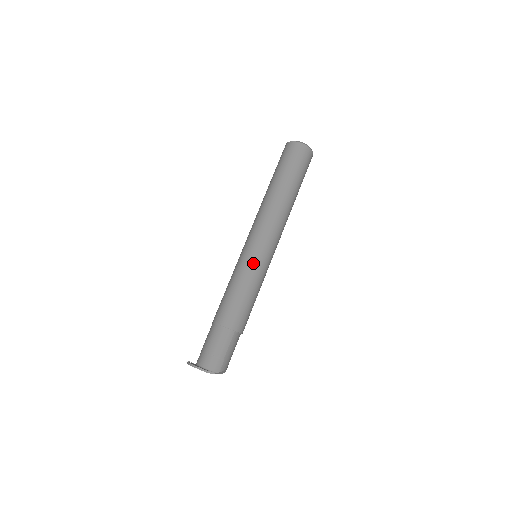
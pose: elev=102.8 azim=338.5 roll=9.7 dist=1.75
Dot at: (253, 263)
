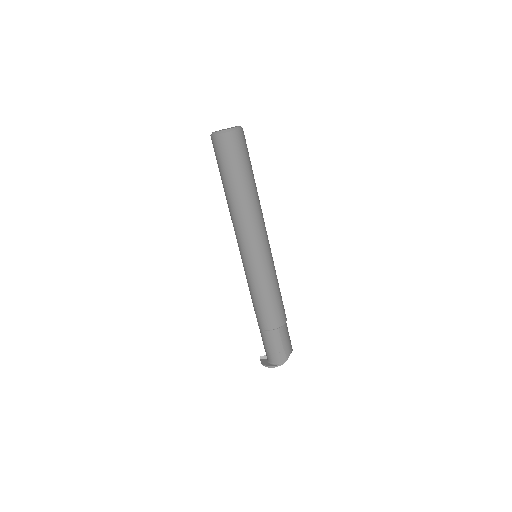
Dot at: (256, 271)
